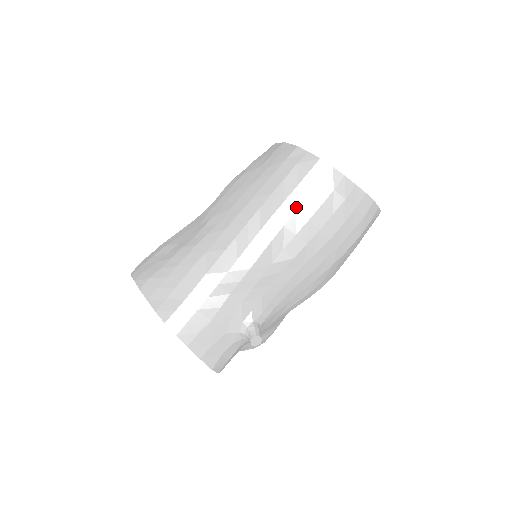
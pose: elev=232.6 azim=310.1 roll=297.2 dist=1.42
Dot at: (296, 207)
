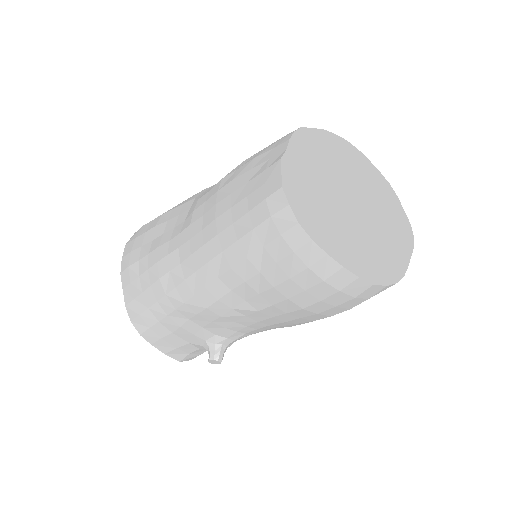
Dot at: (260, 268)
